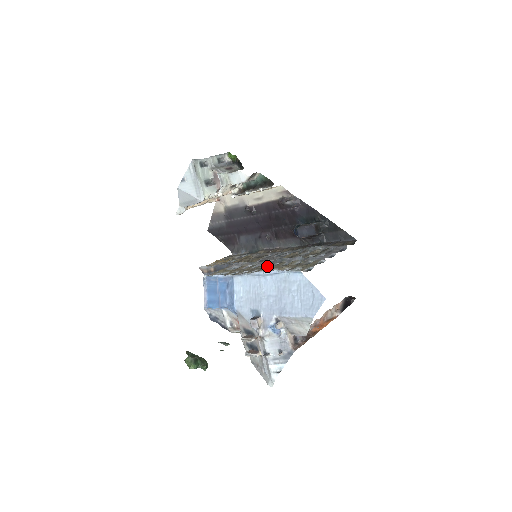
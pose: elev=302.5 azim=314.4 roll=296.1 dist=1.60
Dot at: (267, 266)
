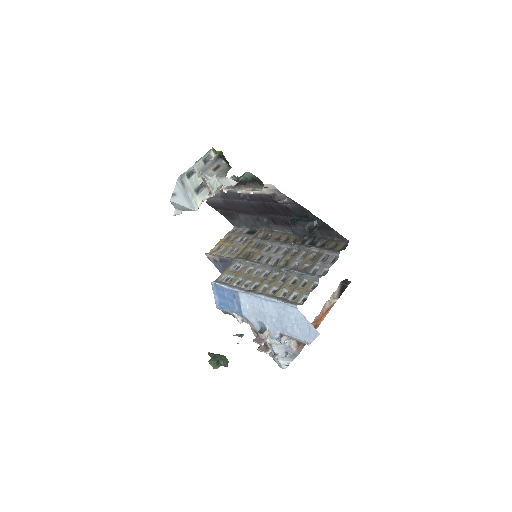
Dot at: (267, 278)
